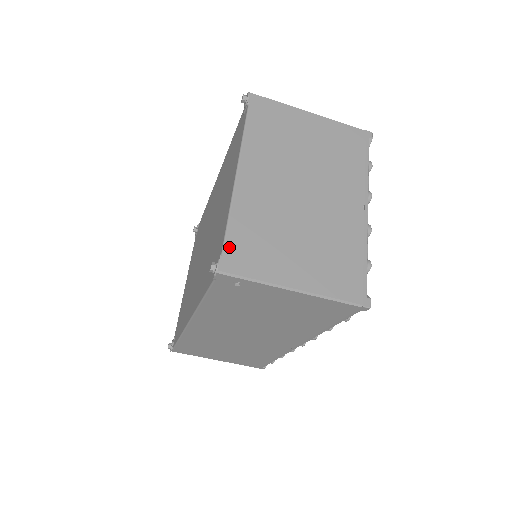
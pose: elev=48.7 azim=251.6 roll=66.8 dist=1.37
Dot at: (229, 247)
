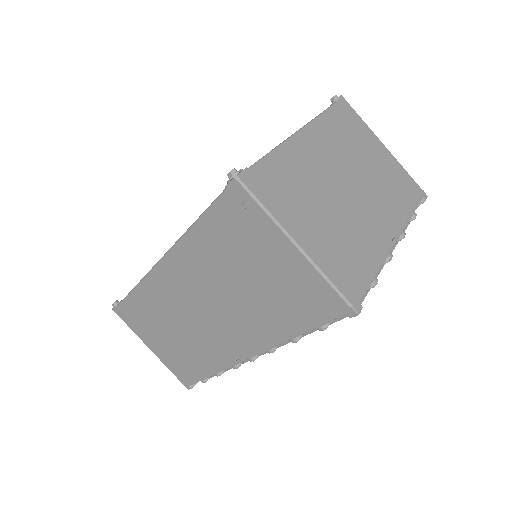
Dot at: (258, 168)
